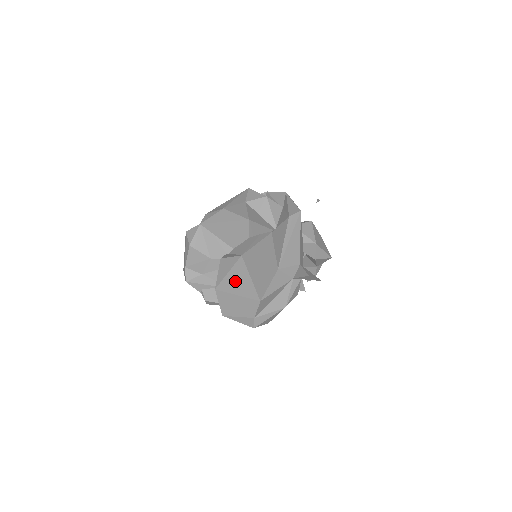
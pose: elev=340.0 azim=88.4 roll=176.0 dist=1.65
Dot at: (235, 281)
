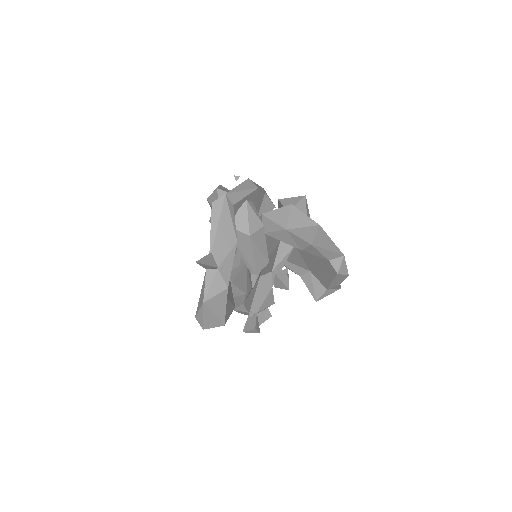
Dot at: occluded
